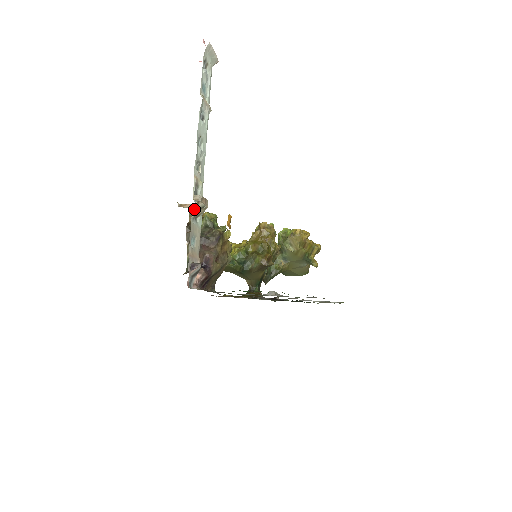
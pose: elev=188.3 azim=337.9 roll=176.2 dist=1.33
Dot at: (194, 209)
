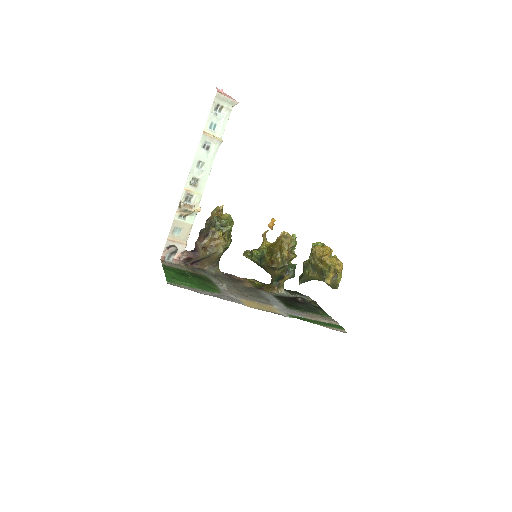
Dot at: (178, 210)
